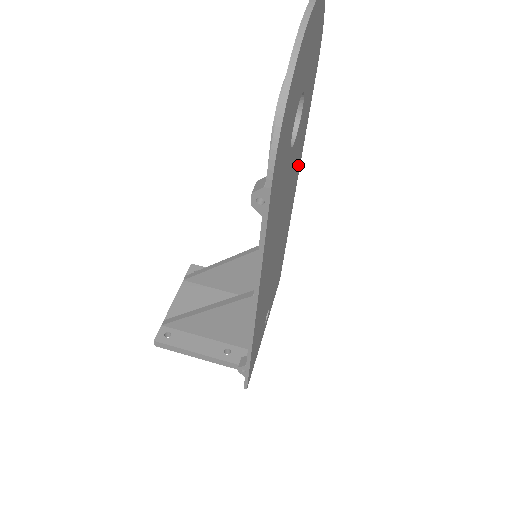
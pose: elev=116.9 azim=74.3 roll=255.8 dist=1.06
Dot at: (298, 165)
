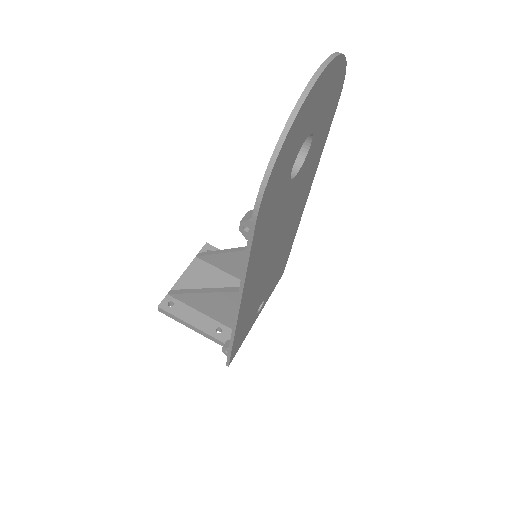
Dot at: (309, 183)
